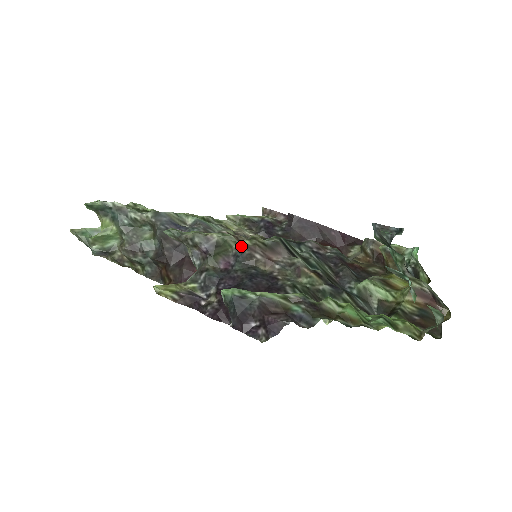
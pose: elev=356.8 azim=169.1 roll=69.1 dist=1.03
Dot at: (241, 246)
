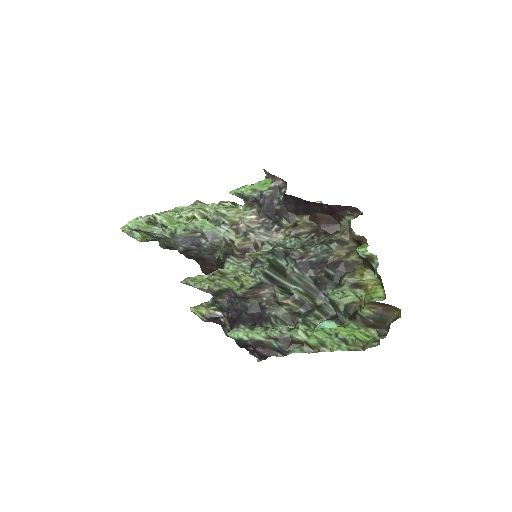
Dot at: (235, 292)
